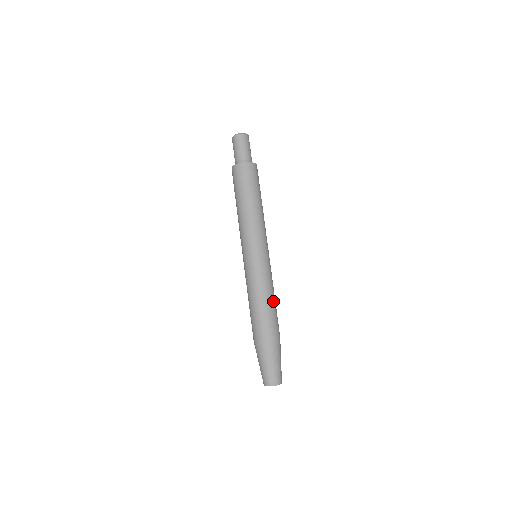
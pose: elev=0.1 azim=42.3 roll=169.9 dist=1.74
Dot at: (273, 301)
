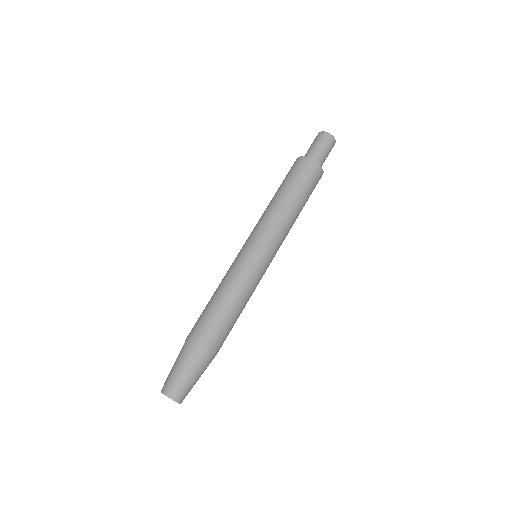
Dot at: (234, 308)
